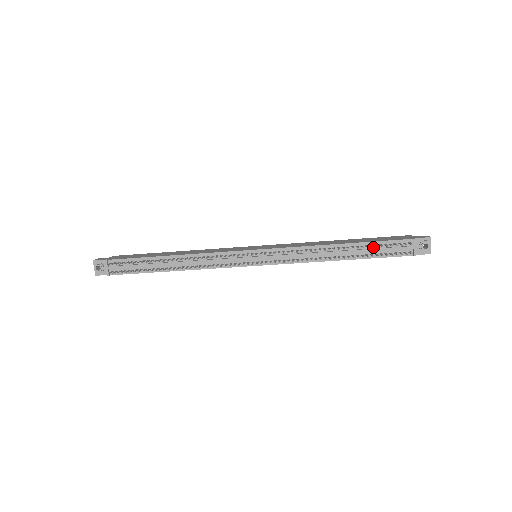
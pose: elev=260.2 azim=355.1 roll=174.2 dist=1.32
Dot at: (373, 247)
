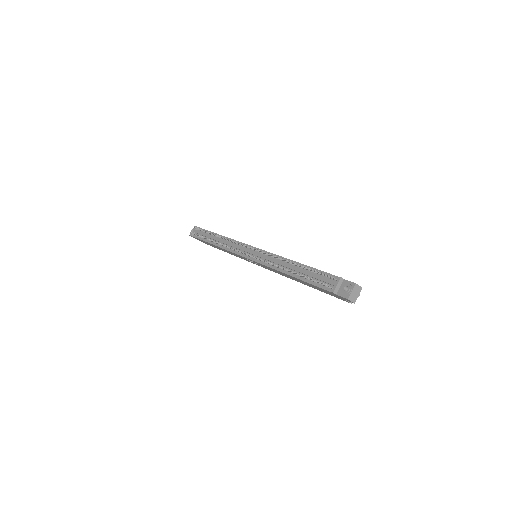
Dot at: (313, 273)
